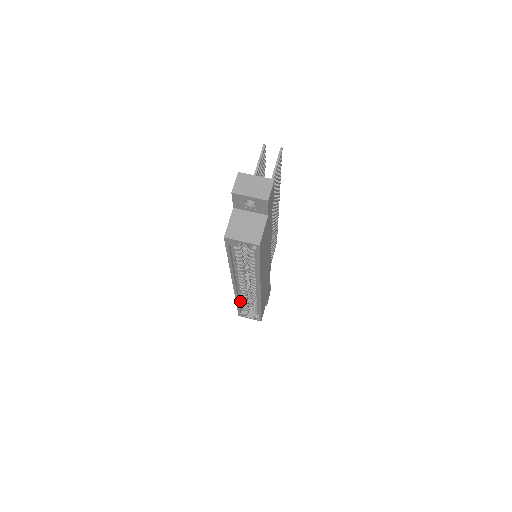
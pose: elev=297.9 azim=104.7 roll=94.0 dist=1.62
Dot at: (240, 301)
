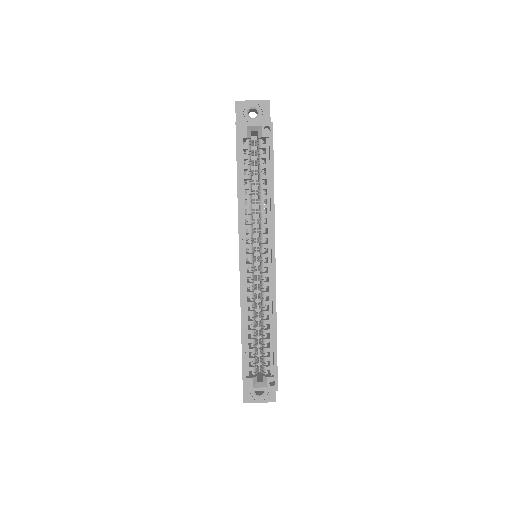
Dot at: (245, 332)
